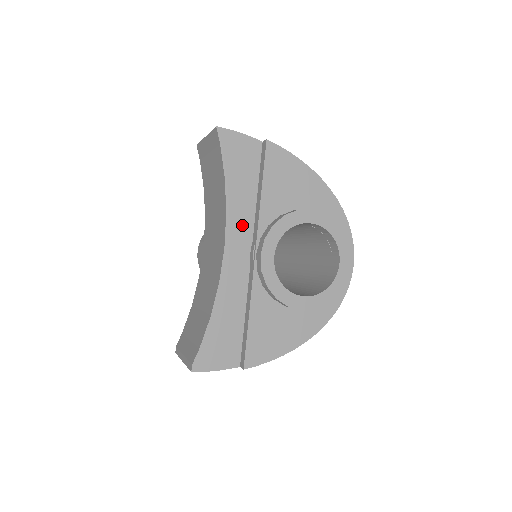
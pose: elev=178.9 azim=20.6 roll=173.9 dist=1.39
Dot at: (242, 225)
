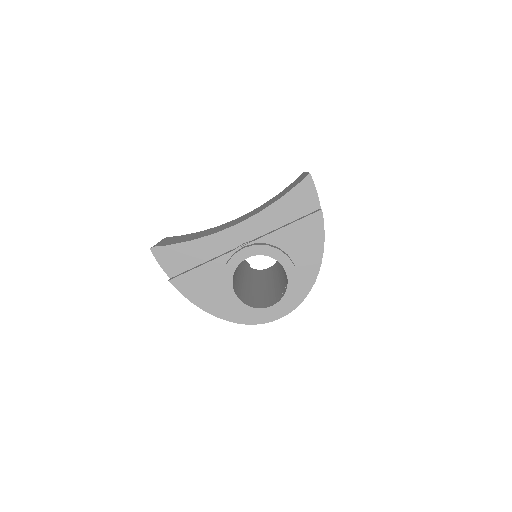
Dot at: (258, 227)
